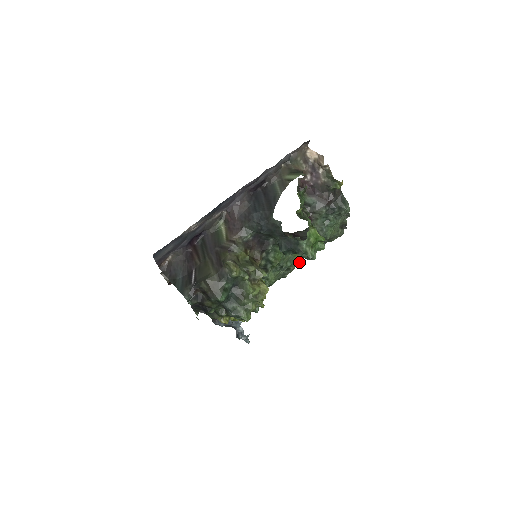
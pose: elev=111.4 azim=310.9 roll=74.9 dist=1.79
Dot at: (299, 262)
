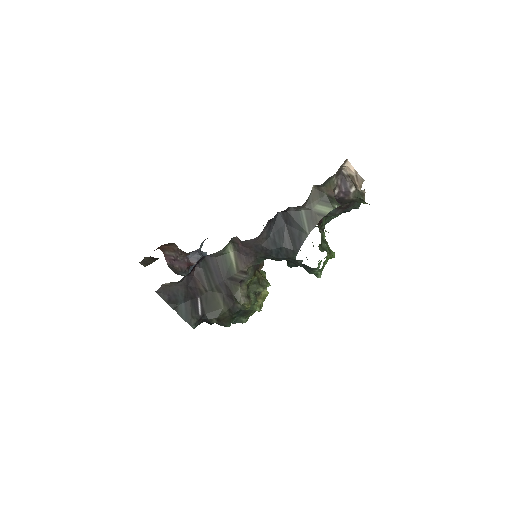
Dot at: occluded
